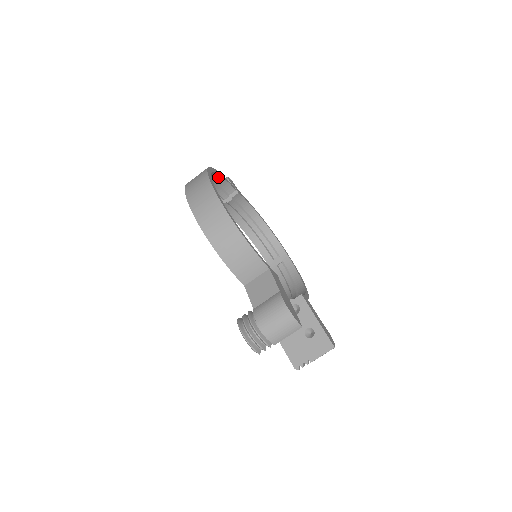
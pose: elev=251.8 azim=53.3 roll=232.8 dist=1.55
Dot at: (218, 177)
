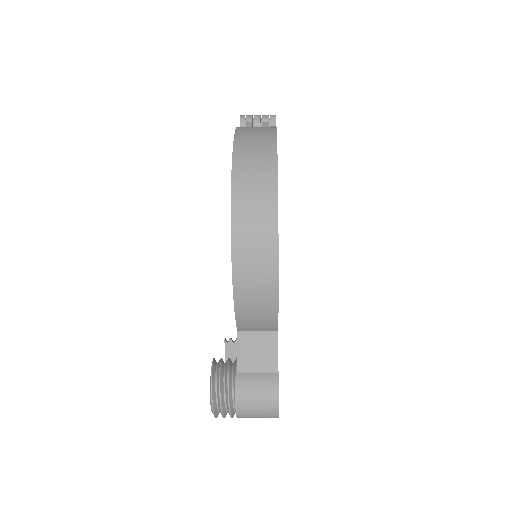
Dot at: occluded
